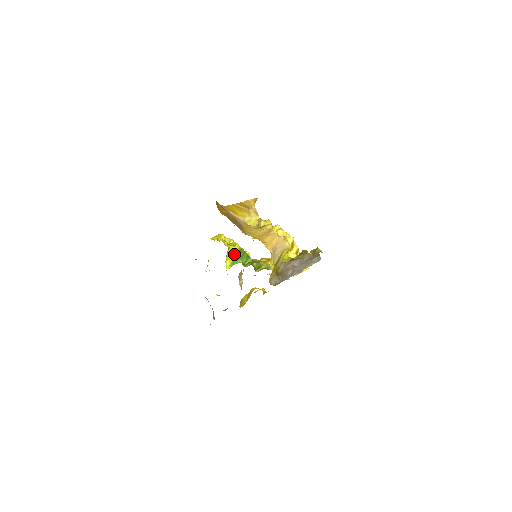
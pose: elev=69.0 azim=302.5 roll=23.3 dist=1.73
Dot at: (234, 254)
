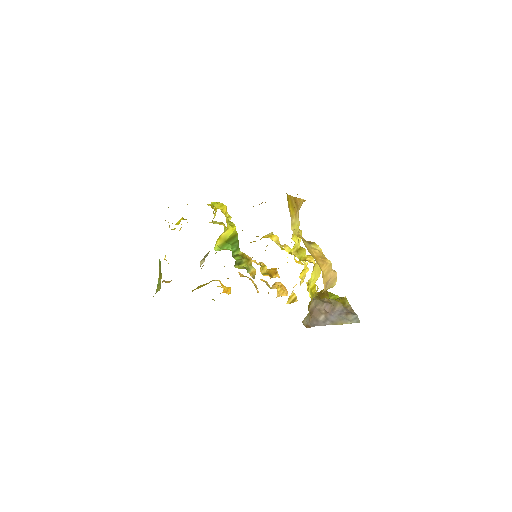
Dot at: (228, 236)
